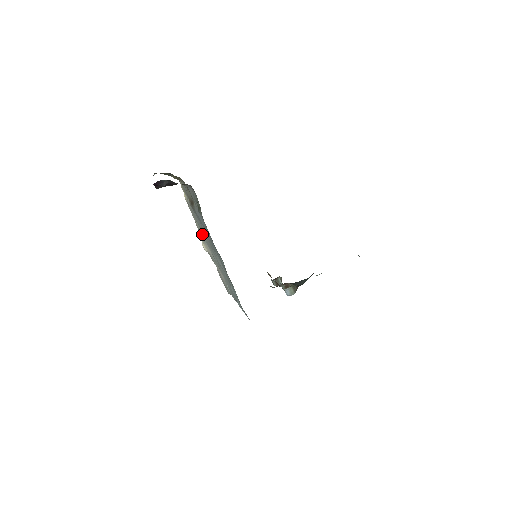
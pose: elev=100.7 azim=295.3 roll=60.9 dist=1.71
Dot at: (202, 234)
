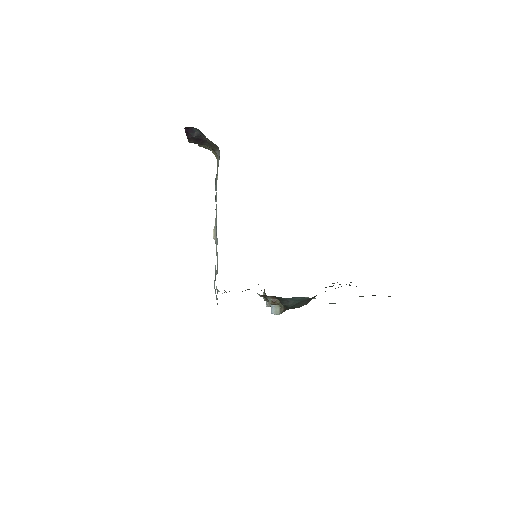
Dot at: occluded
